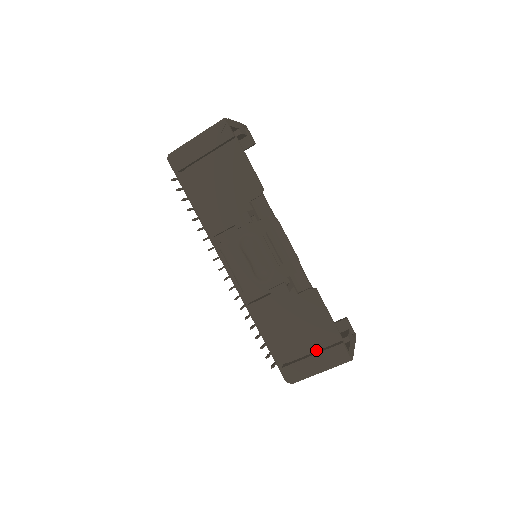
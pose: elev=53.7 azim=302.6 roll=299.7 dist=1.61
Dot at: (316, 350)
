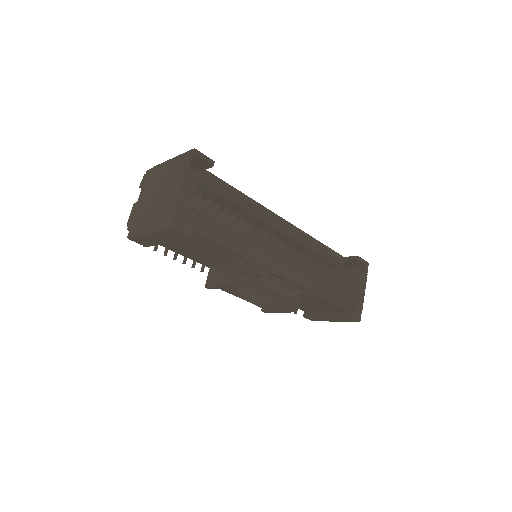
Dot at: (329, 311)
